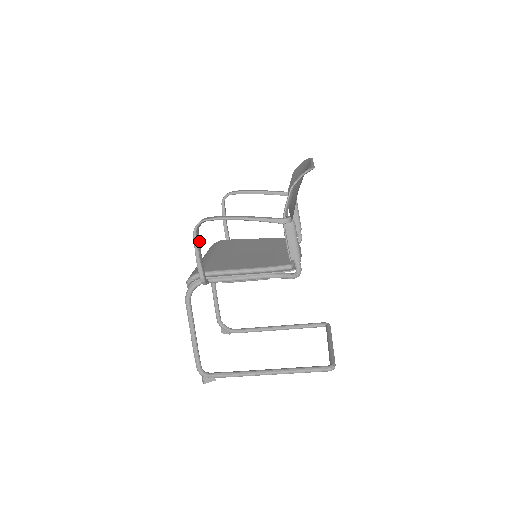
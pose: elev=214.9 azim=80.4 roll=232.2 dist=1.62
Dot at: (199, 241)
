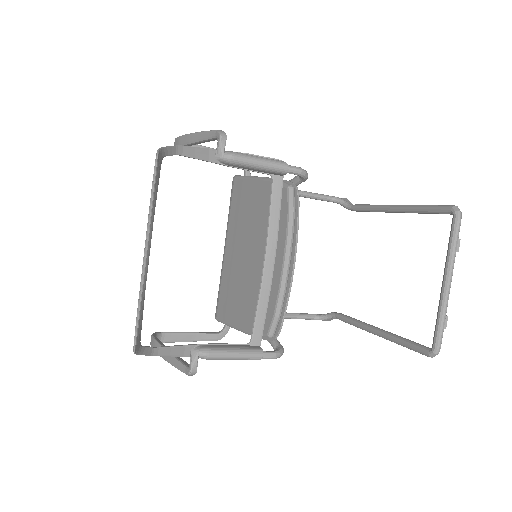
Dot at: (175, 335)
